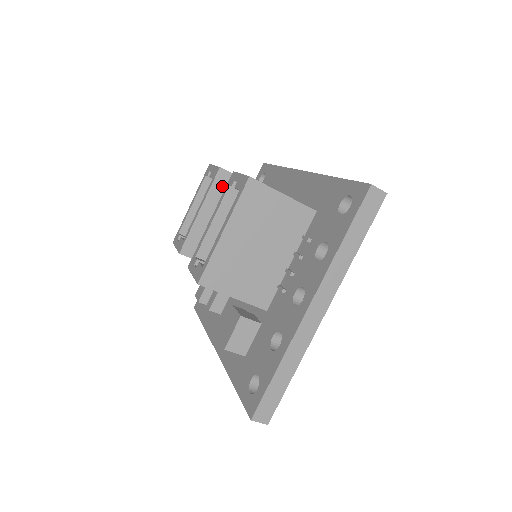
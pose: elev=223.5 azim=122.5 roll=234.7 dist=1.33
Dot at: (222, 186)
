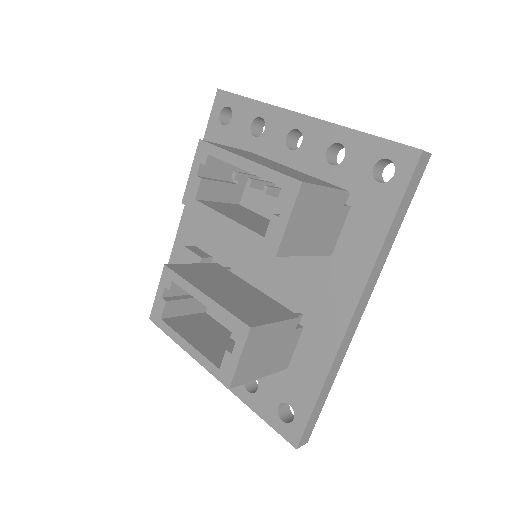
Dot at: occluded
